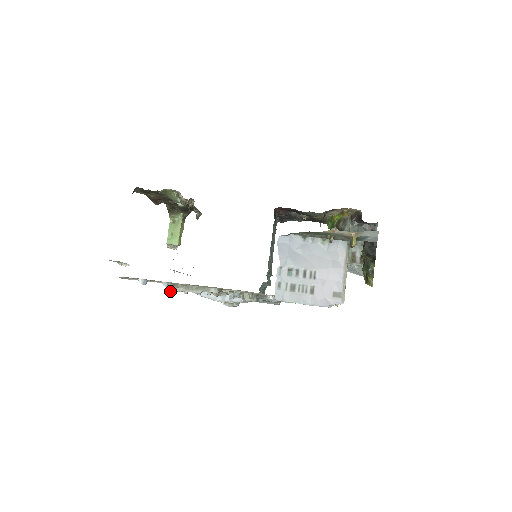
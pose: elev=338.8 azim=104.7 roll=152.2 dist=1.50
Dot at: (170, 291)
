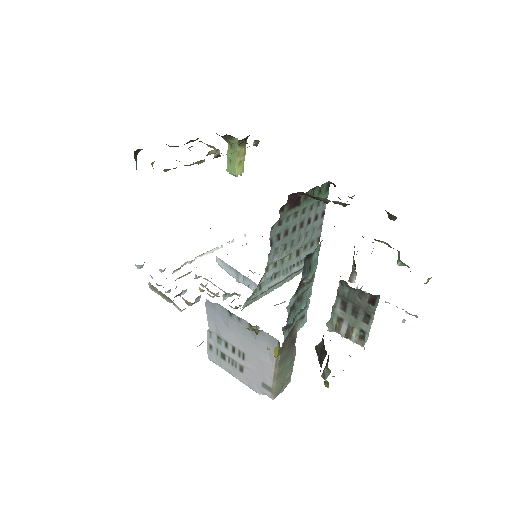
Dot at: (156, 284)
